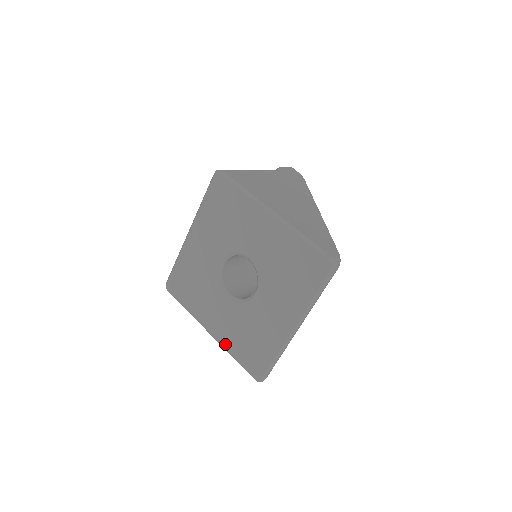
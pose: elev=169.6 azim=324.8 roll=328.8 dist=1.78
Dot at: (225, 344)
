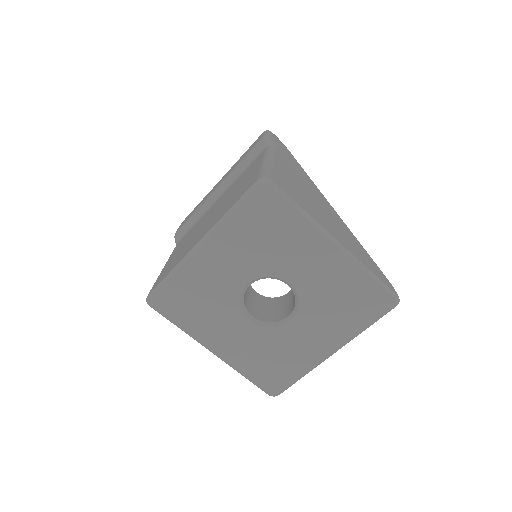
Dot at: (236, 364)
